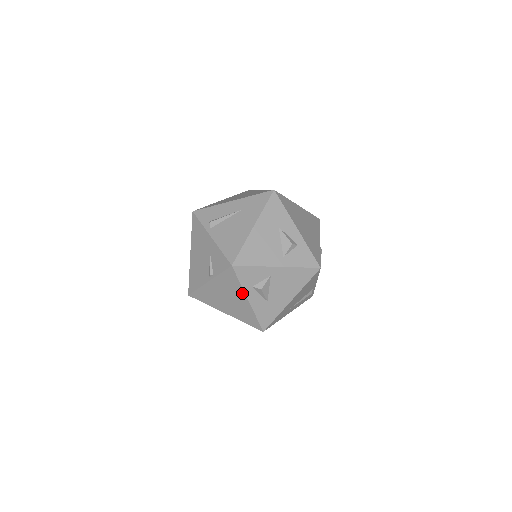
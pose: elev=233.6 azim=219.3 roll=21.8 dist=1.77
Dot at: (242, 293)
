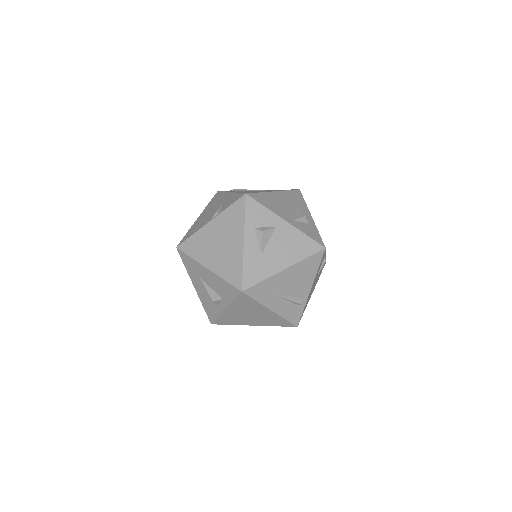
Dot at: (241, 231)
